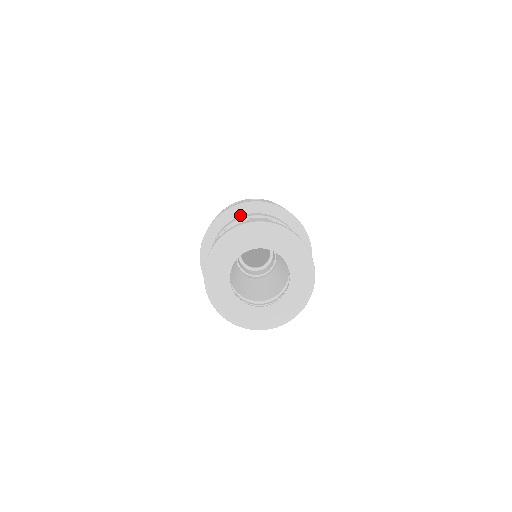
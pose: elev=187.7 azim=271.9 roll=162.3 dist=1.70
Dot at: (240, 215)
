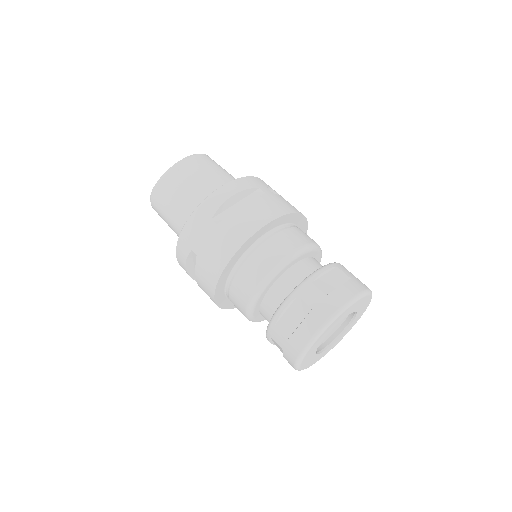
Dot at: (282, 224)
